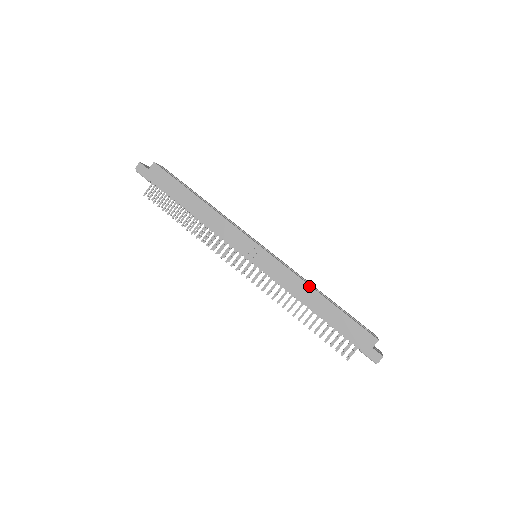
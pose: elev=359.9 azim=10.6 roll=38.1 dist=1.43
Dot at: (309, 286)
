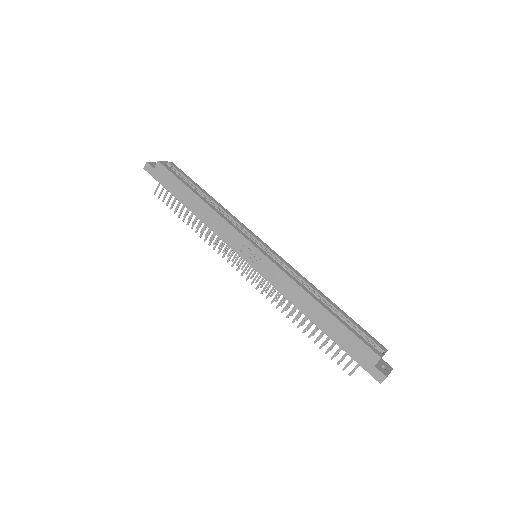
Dot at: (305, 292)
